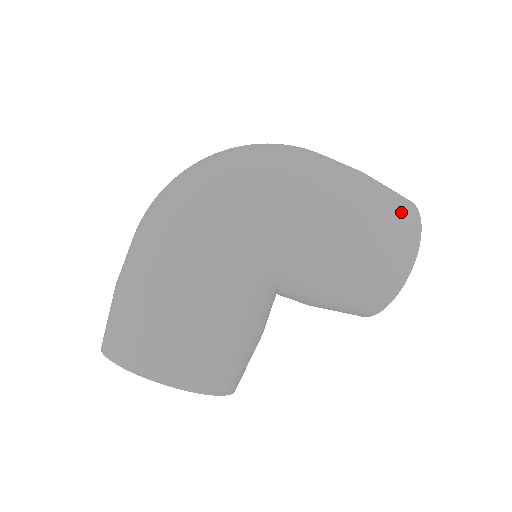
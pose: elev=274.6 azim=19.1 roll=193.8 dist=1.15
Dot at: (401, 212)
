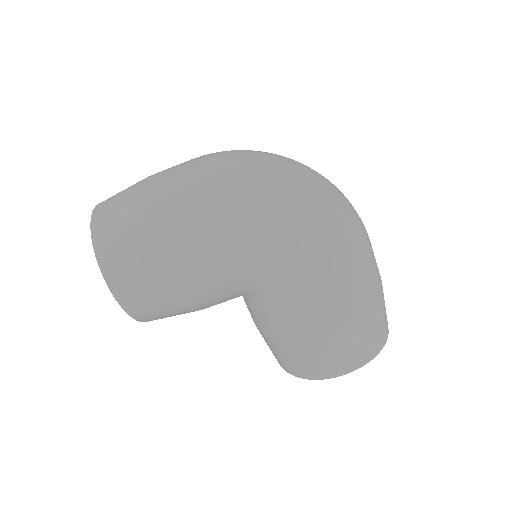
Dot at: (369, 341)
